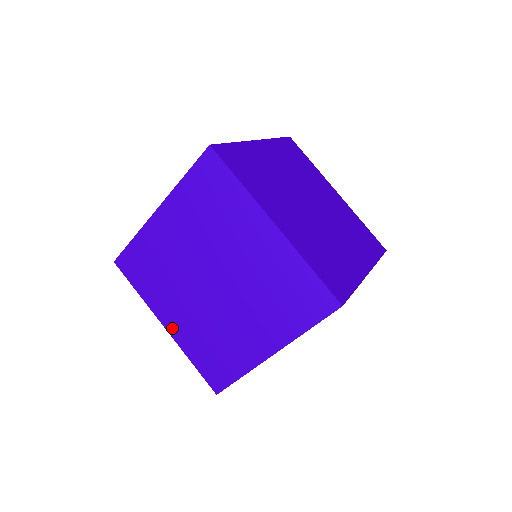
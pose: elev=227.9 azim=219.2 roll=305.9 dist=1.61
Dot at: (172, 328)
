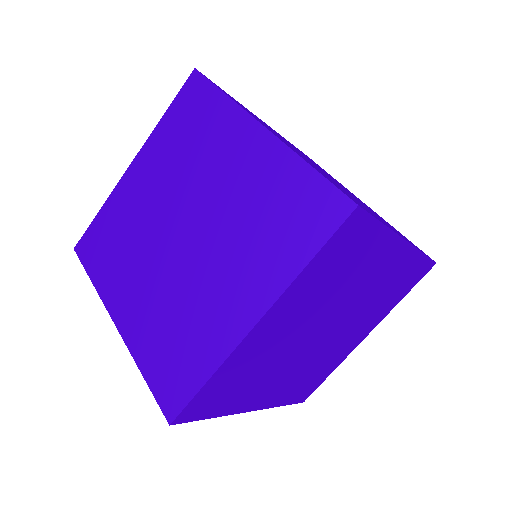
Dot at: (124, 322)
